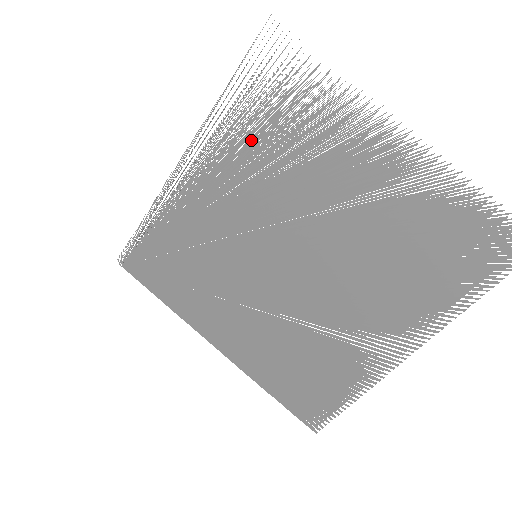
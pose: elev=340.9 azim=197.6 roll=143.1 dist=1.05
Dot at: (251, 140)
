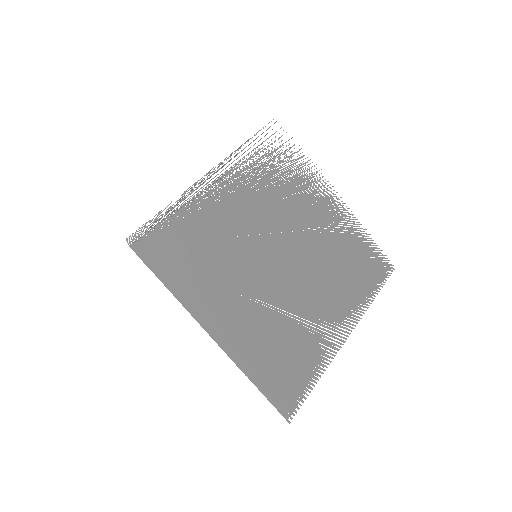
Dot at: occluded
